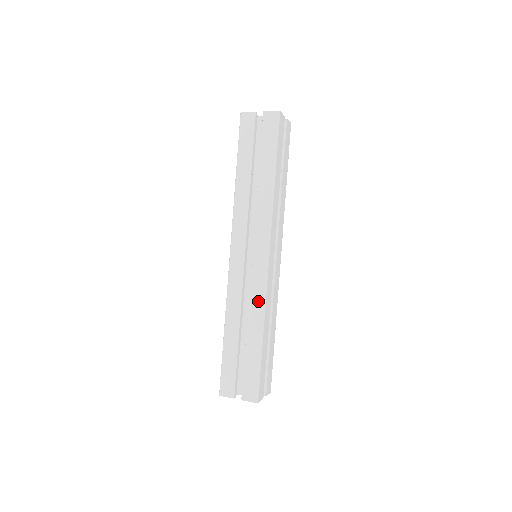
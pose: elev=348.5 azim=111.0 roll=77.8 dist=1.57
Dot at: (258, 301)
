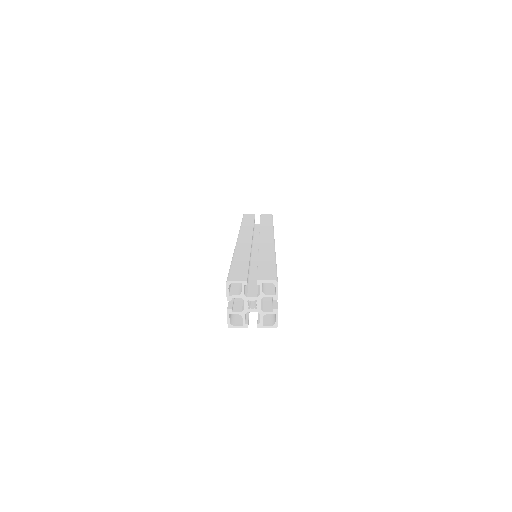
Dot at: (268, 248)
